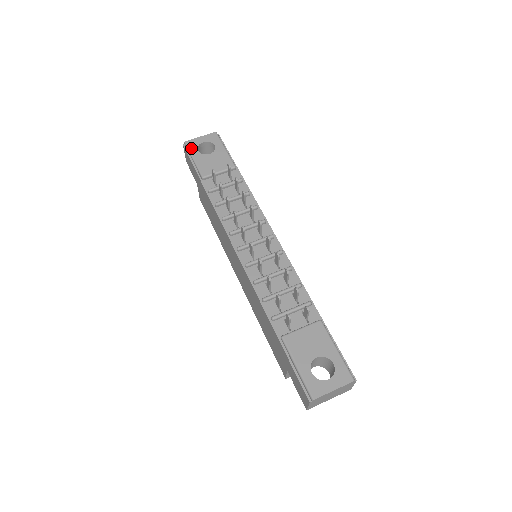
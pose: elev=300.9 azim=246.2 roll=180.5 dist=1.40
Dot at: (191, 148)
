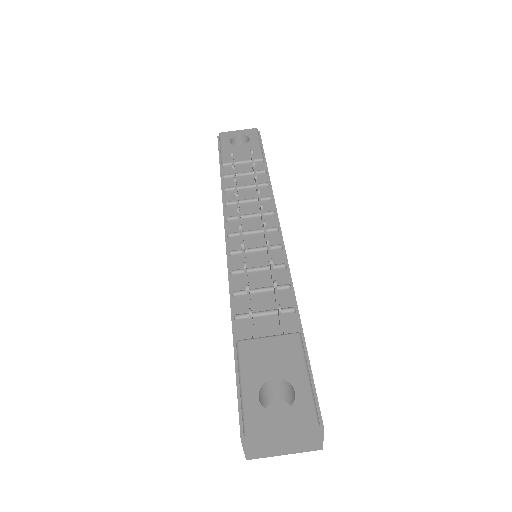
Dot at: (223, 138)
